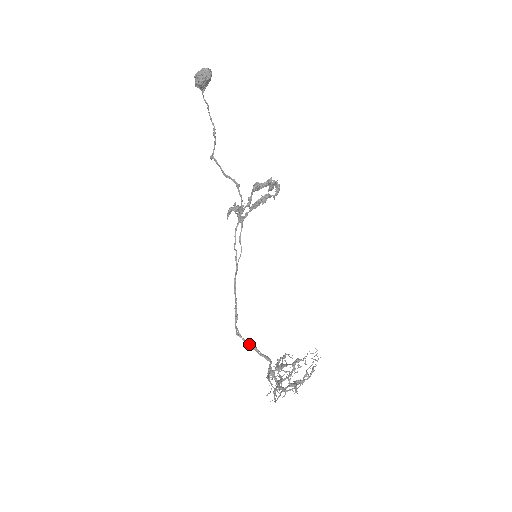
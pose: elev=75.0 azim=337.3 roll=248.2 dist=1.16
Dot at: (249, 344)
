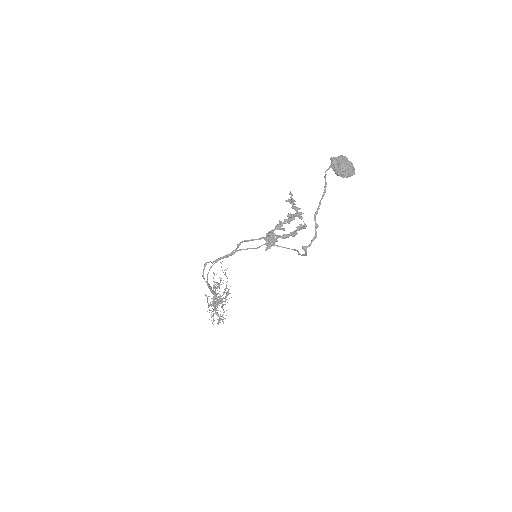
Dot at: occluded
